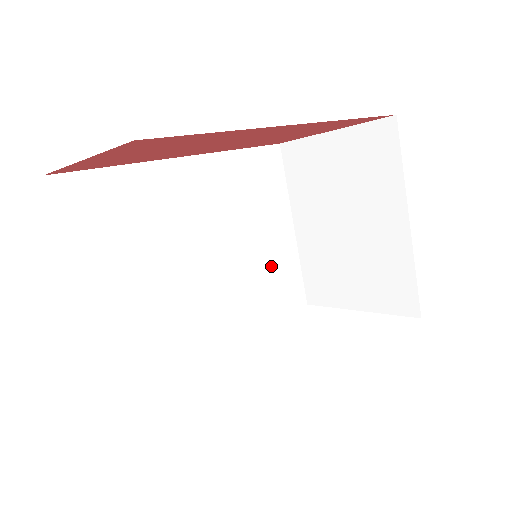
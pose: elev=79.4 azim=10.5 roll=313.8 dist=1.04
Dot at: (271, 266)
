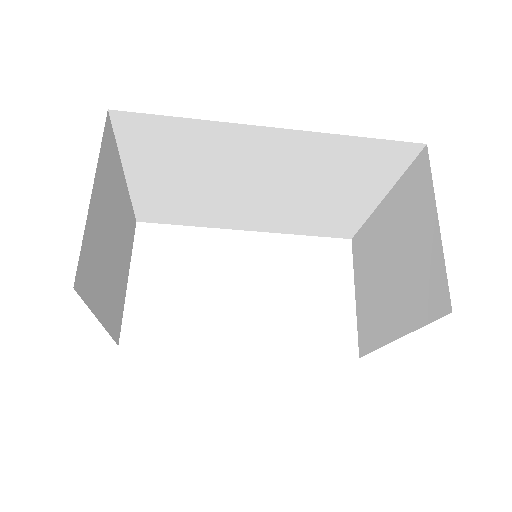
Dot at: (329, 212)
